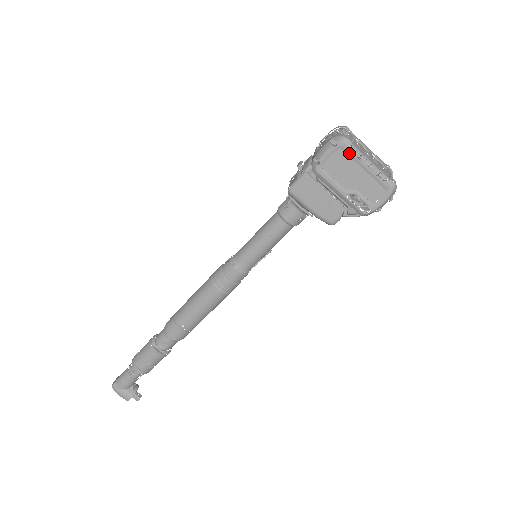
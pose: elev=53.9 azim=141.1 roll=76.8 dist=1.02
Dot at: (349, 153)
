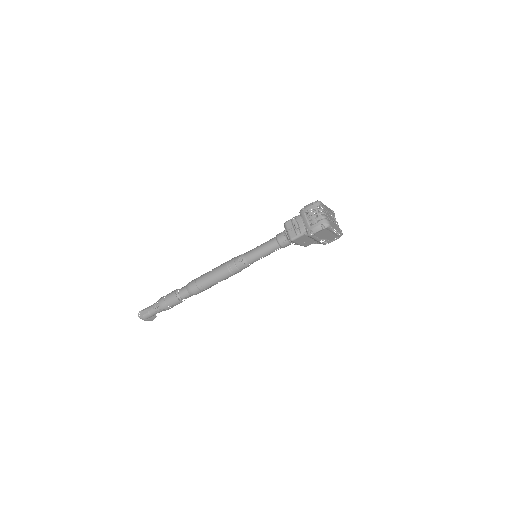
Dot at: (329, 230)
